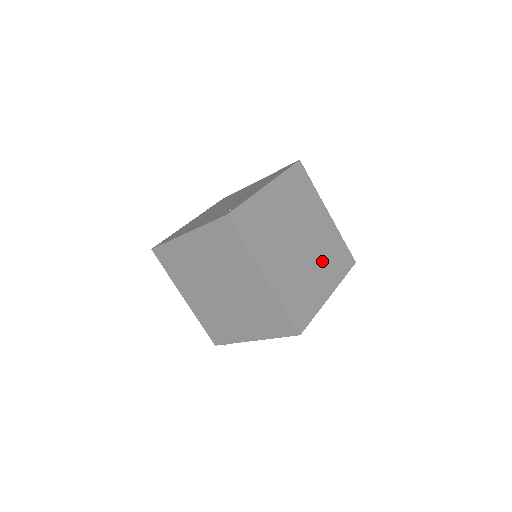
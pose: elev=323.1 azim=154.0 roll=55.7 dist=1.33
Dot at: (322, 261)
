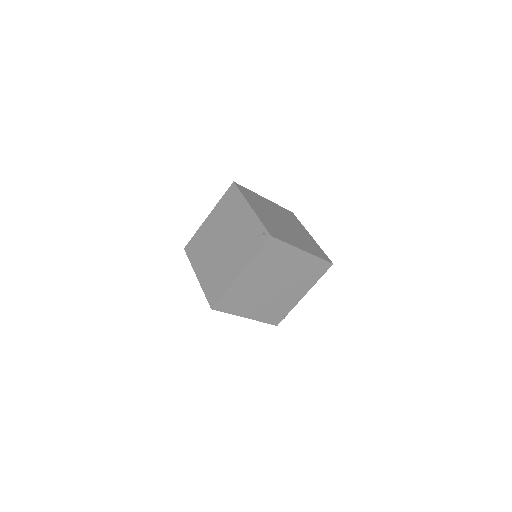
Dot at: (293, 224)
